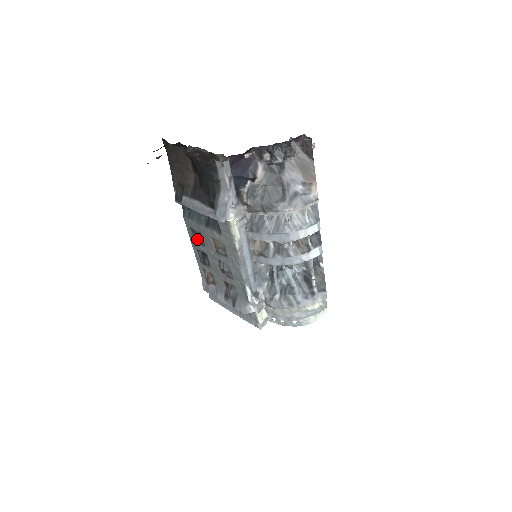
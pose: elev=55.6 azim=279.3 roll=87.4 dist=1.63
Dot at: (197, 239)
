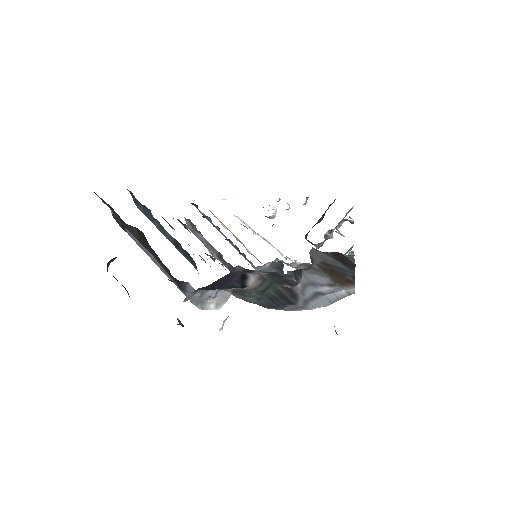
Dot at: (166, 221)
